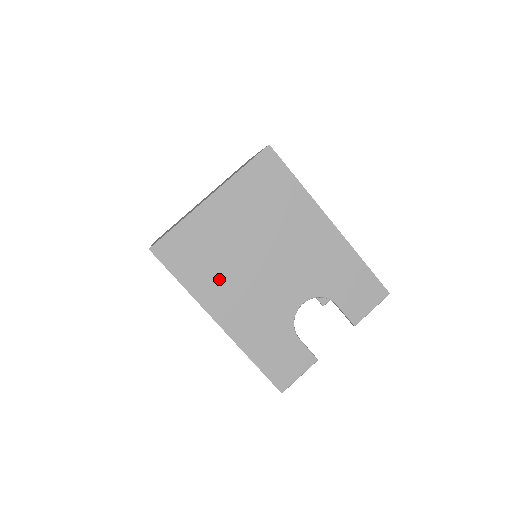
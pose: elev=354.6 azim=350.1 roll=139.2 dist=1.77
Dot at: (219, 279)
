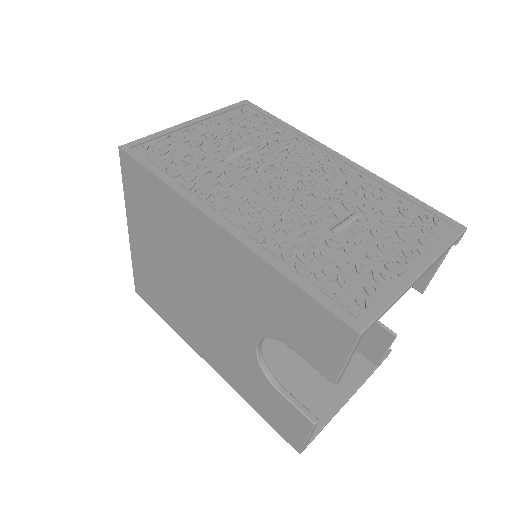
Dot at: (182, 317)
